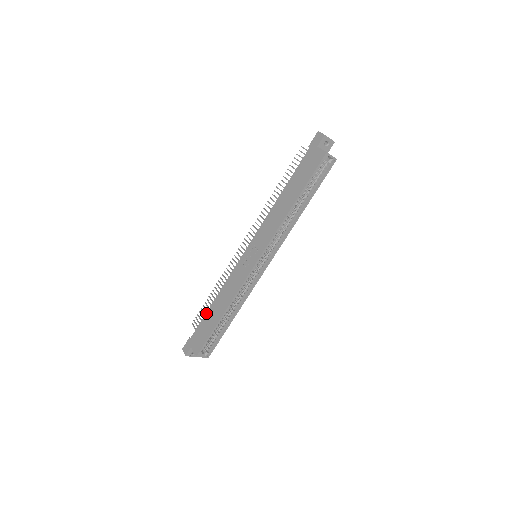
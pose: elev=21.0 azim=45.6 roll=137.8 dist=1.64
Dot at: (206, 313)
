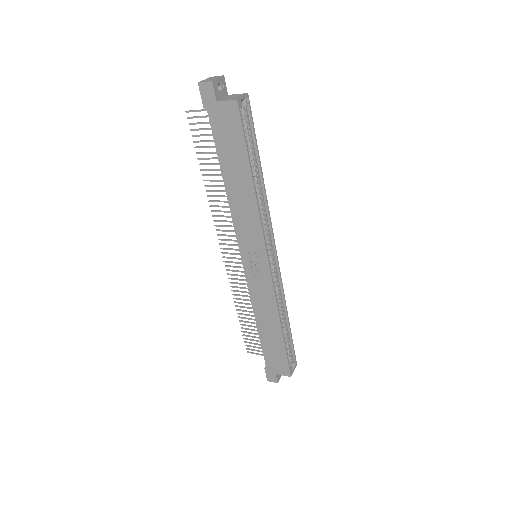
Dot at: (260, 340)
